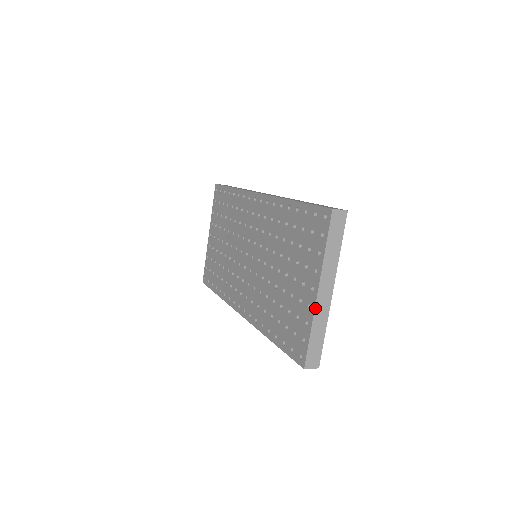
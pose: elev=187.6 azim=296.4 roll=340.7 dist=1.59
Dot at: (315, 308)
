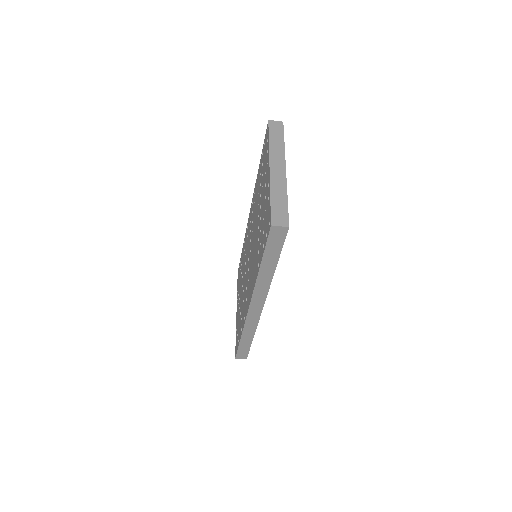
Dot at: (270, 179)
